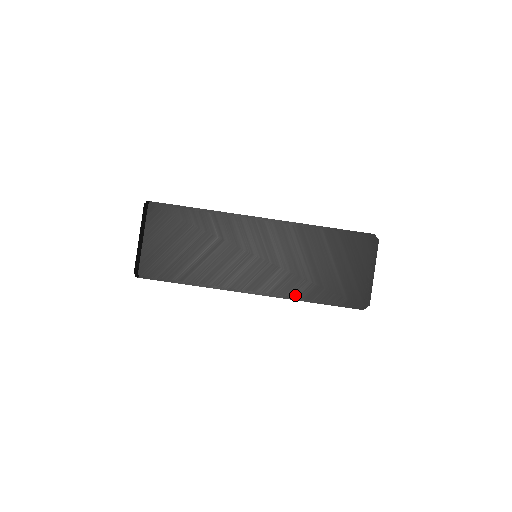
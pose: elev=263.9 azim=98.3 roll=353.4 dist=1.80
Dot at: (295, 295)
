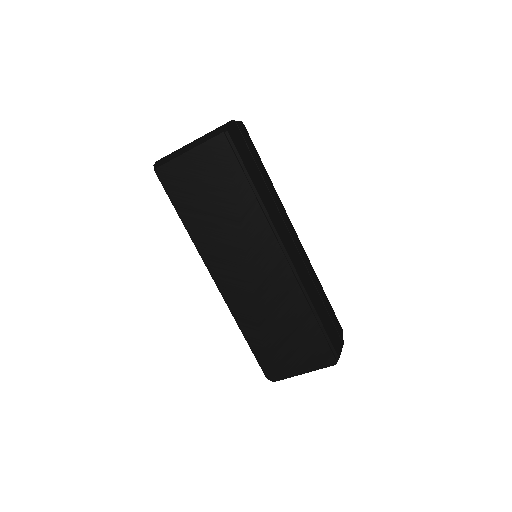
Dot at: (239, 319)
